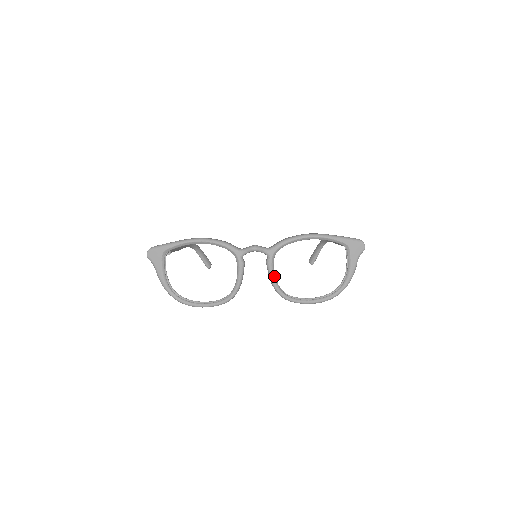
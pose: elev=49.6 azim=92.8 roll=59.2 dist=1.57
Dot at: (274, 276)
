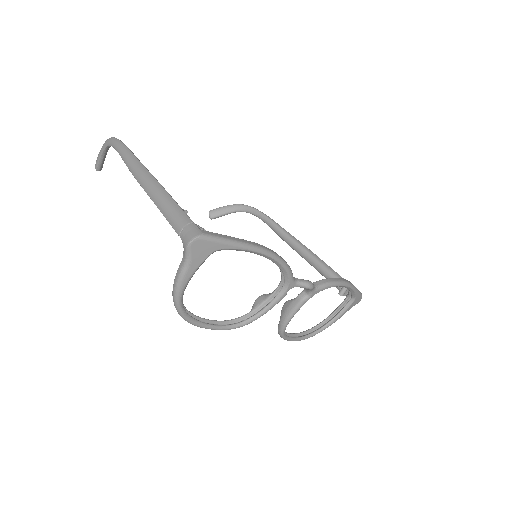
Dot at: occluded
